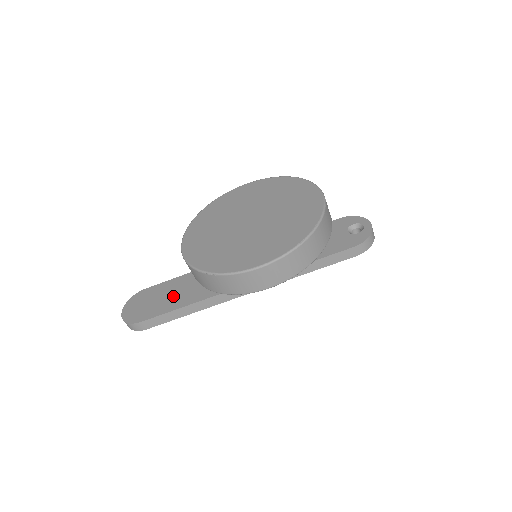
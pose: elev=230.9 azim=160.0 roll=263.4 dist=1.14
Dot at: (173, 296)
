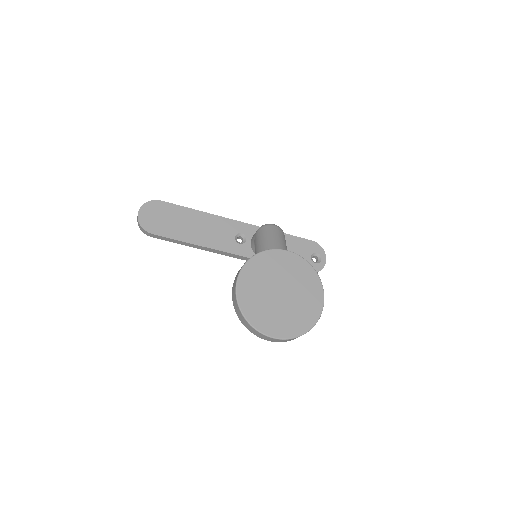
Dot at: (182, 226)
